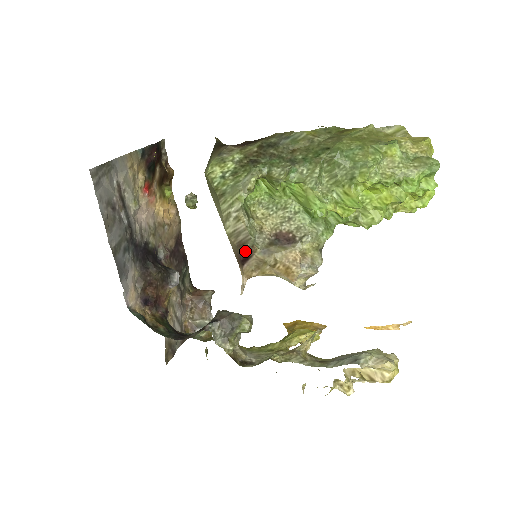
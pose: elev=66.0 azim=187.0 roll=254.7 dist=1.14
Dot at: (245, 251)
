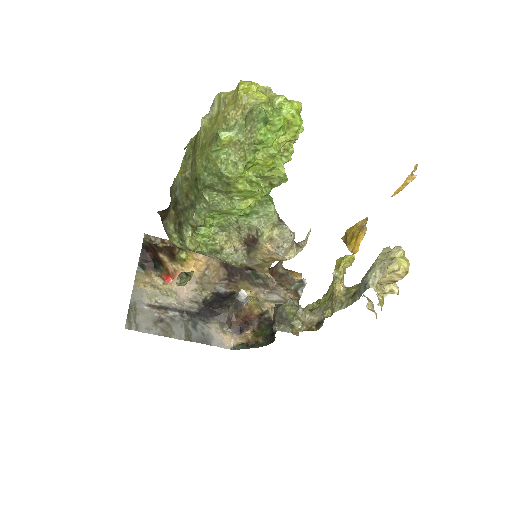
Dot at: occluded
